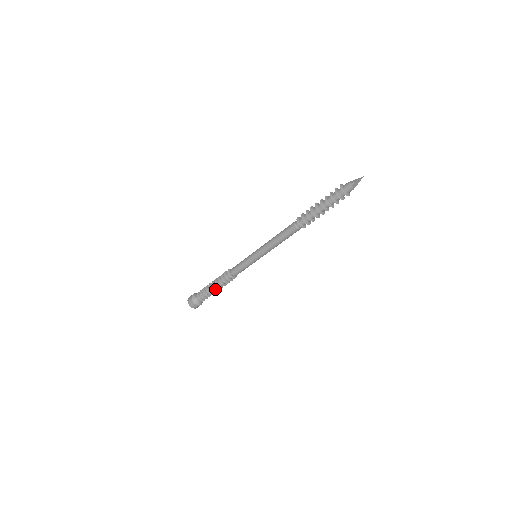
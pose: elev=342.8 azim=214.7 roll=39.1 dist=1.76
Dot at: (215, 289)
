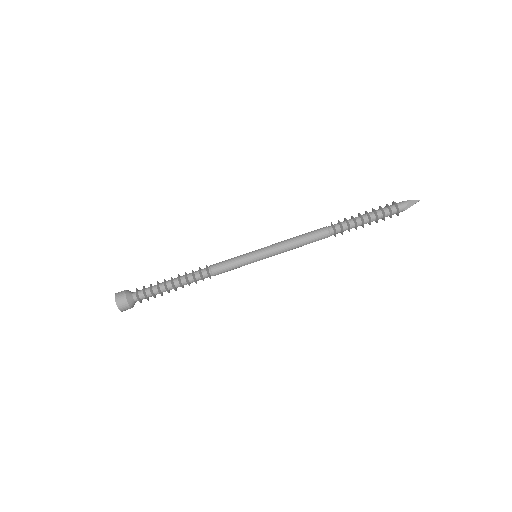
Dot at: (173, 284)
